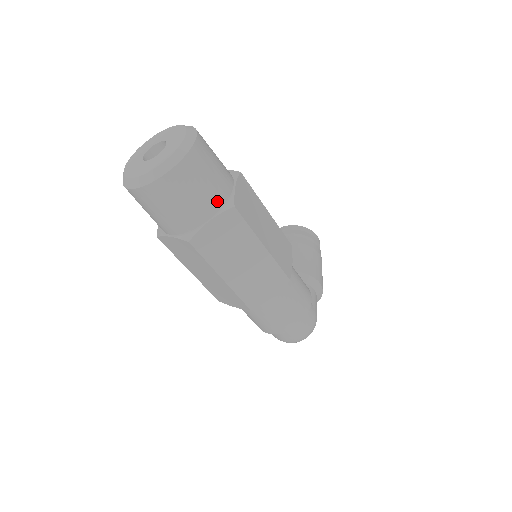
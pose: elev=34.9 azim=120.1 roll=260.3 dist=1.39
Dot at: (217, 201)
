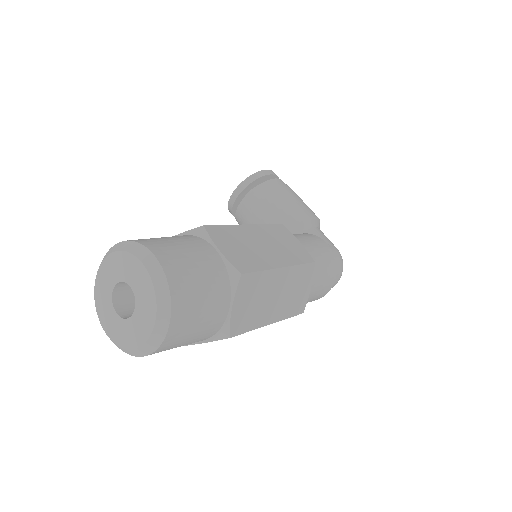
Dot at: (223, 285)
